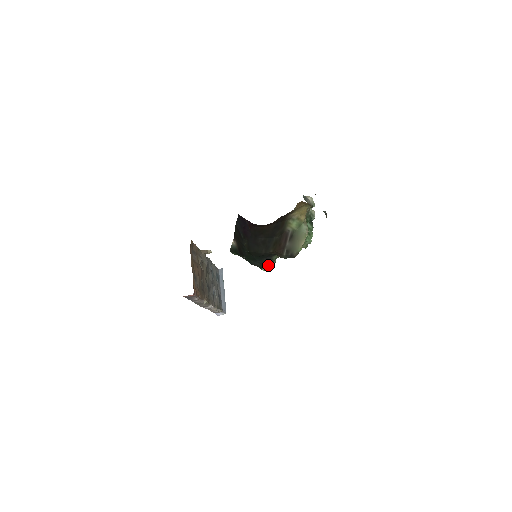
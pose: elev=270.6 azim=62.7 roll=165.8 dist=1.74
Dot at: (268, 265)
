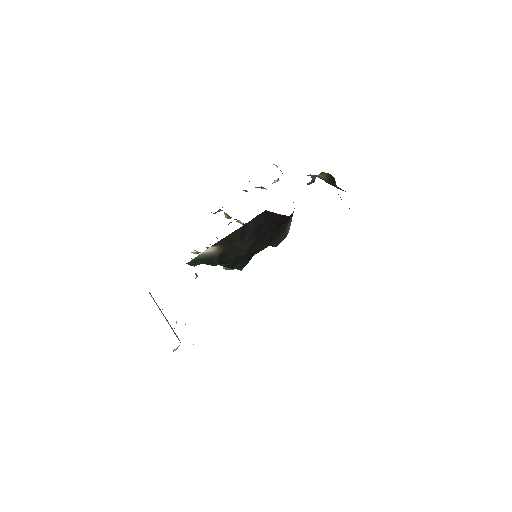
Dot at: occluded
